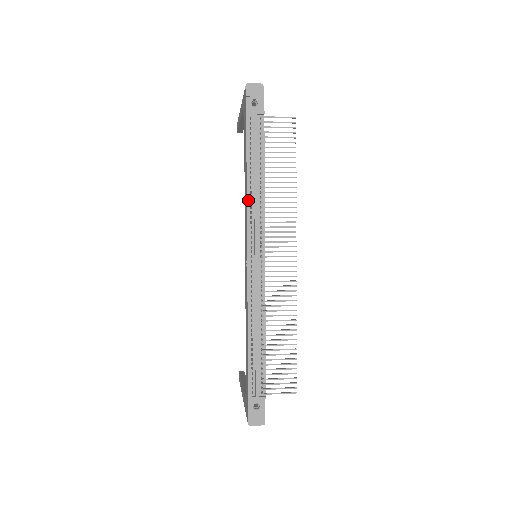
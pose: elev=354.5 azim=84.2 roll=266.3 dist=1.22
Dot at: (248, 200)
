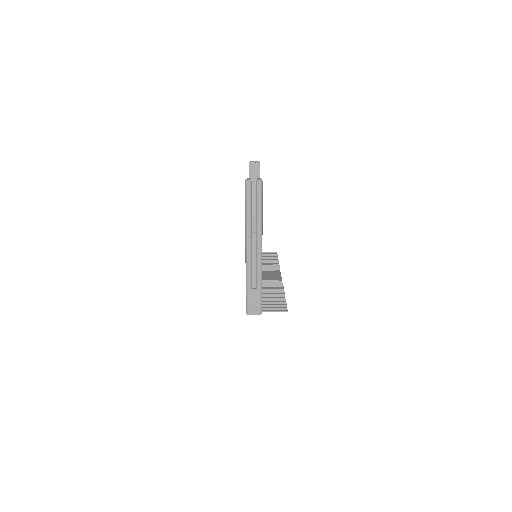
Dot at: occluded
